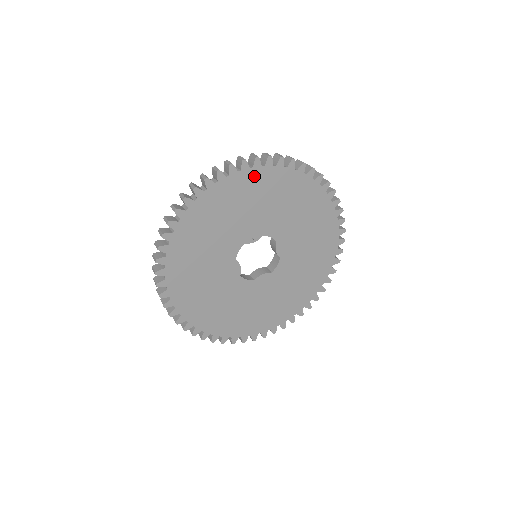
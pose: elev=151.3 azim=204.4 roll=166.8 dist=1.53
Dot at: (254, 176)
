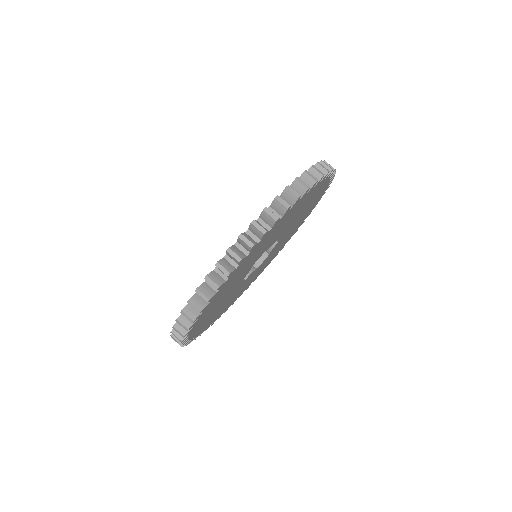
Dot at: (210, 304)
